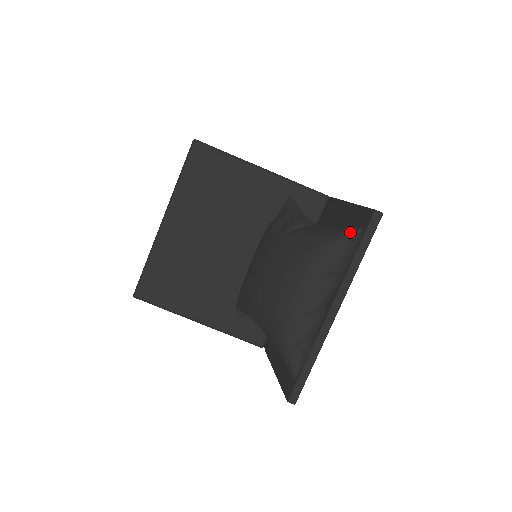
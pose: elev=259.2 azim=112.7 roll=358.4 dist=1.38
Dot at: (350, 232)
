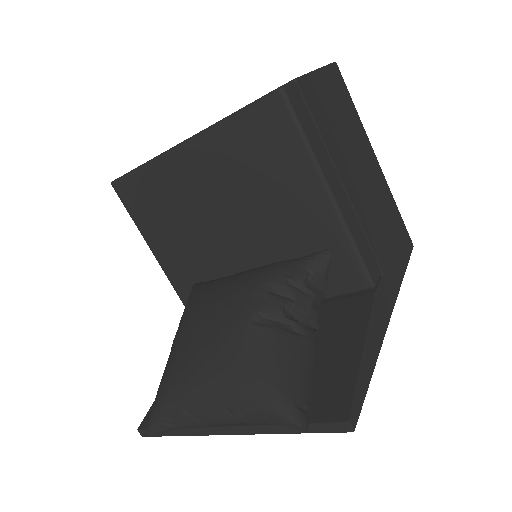
Dot at: (293, 418)
